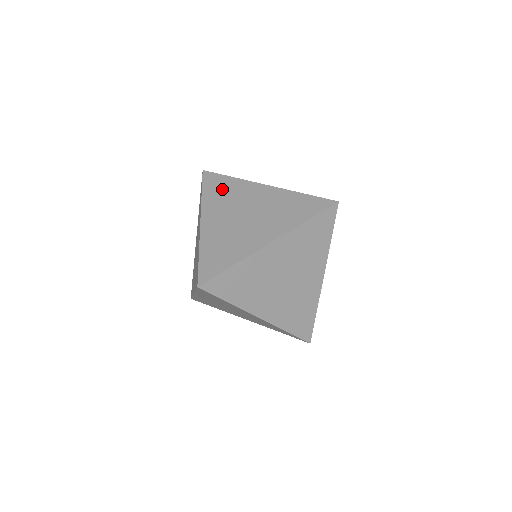
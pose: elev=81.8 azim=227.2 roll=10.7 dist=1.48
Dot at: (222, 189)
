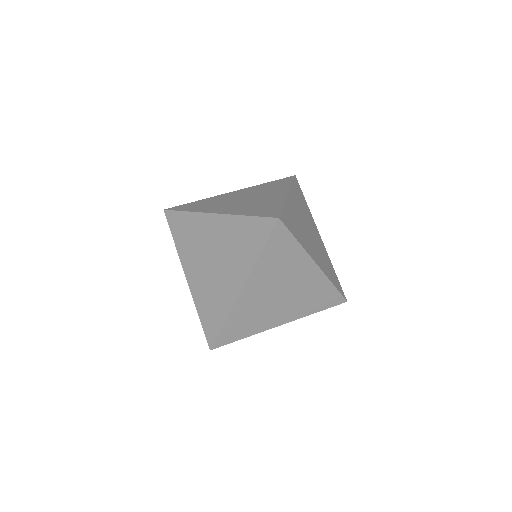
Dot at: (185, 231)
